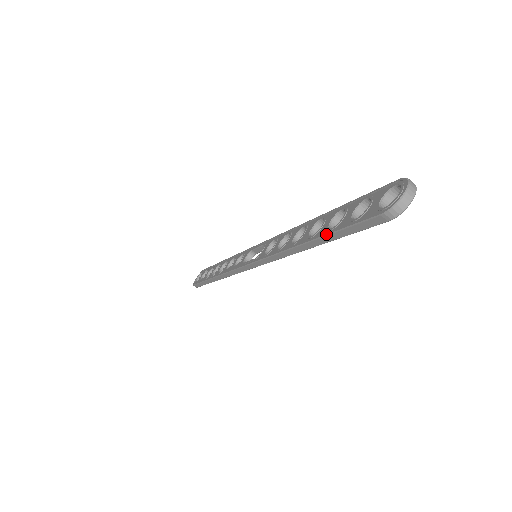
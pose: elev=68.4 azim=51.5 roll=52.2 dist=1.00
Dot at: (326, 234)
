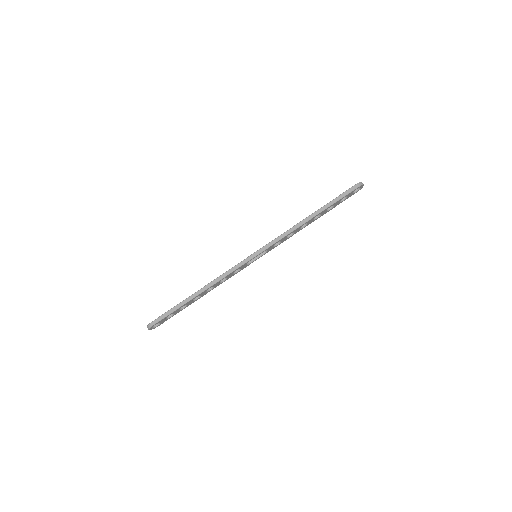
Dot at: (327, 203)
